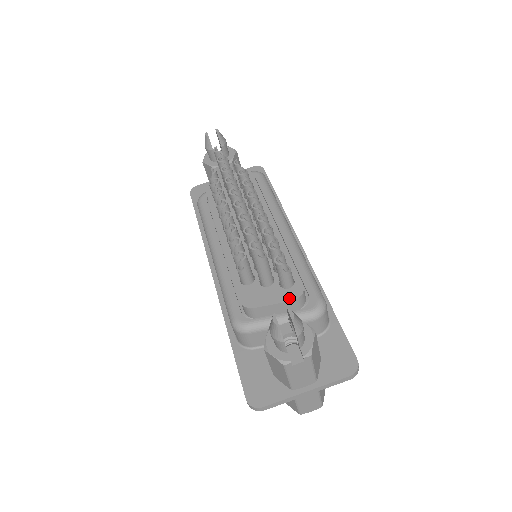
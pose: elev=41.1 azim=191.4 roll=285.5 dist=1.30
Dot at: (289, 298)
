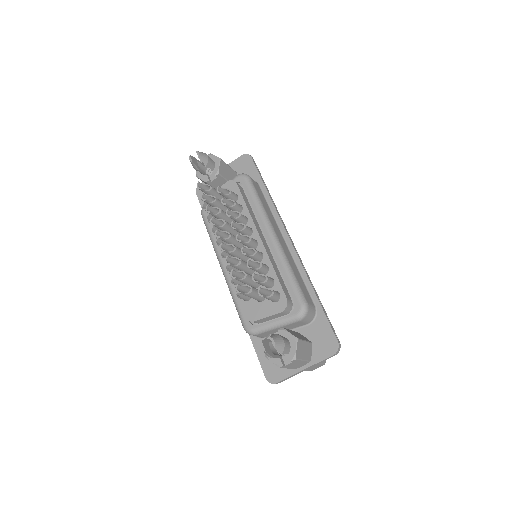
Dot at: (278, 311)
